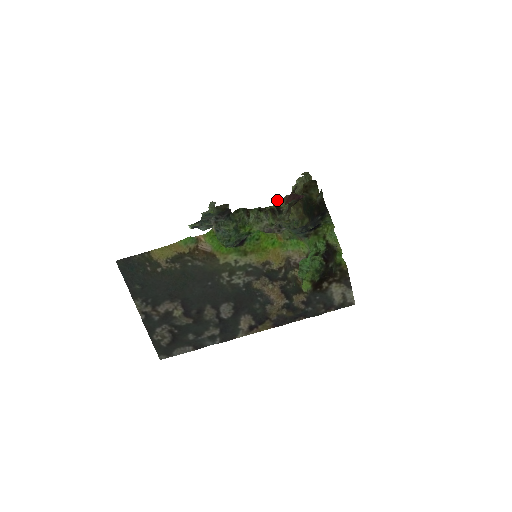
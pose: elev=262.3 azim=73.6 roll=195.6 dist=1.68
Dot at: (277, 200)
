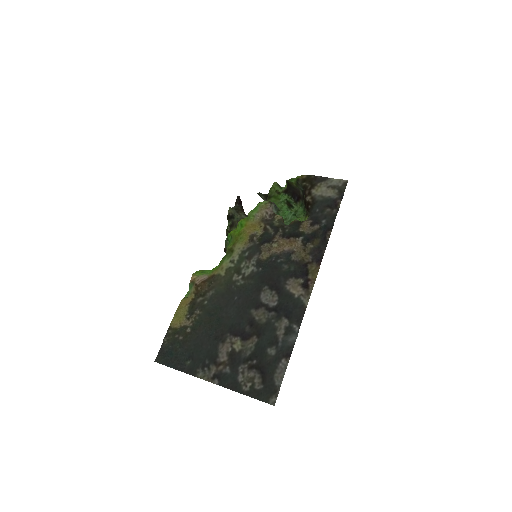
Dot at: occluded
